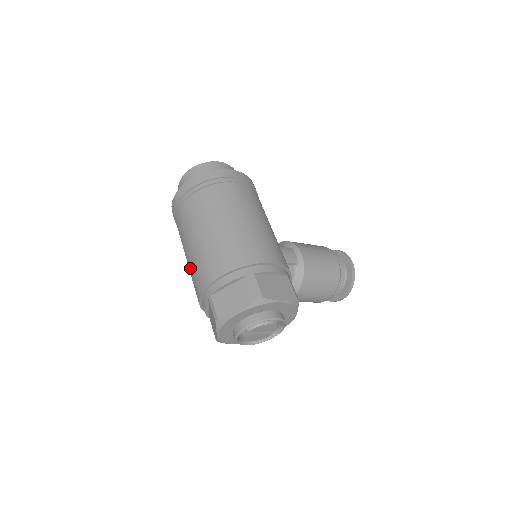
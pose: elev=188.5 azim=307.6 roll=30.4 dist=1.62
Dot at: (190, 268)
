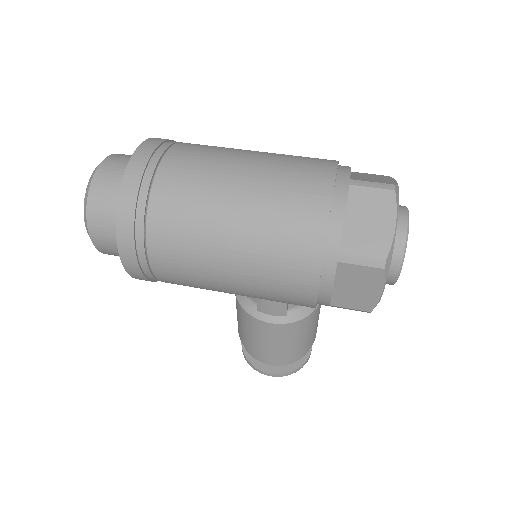
Dot at: (266, 191)
